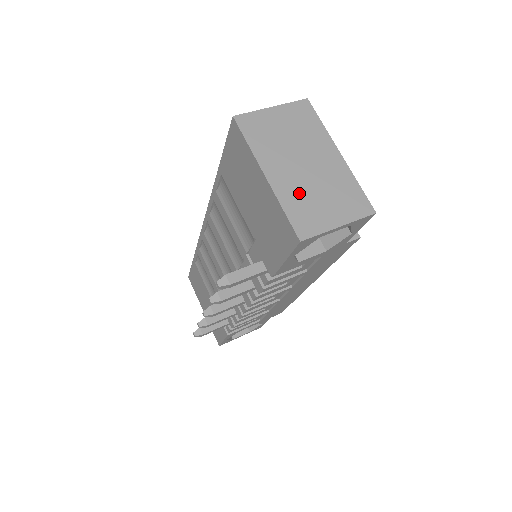
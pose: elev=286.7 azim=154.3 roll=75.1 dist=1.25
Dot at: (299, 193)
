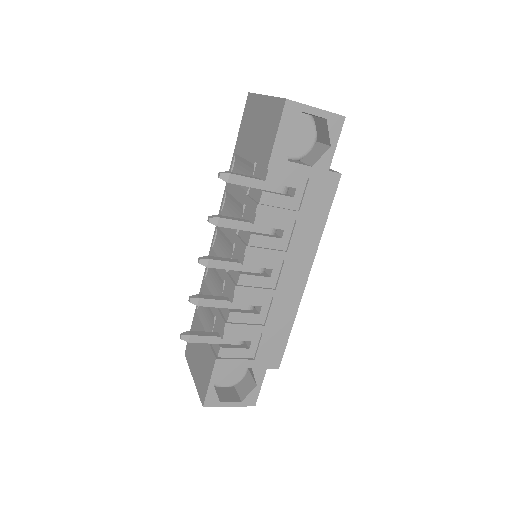
Dot at: occluded
